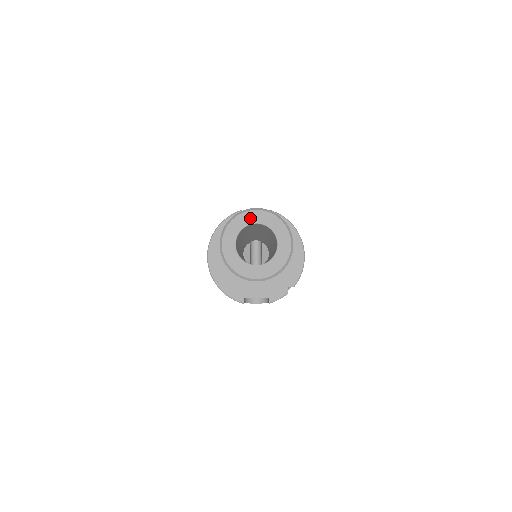
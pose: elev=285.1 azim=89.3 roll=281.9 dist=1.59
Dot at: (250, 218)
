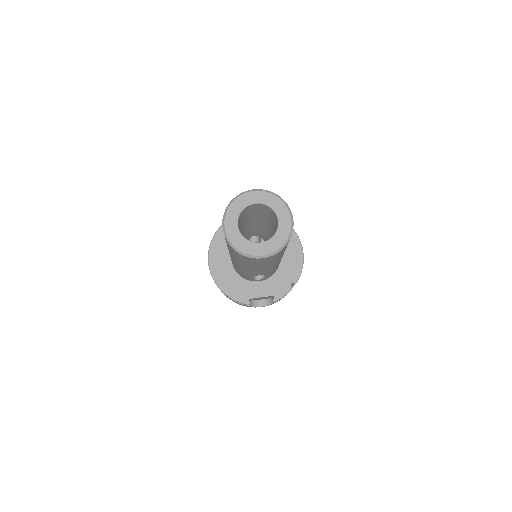
Dot at: (249, 199)
